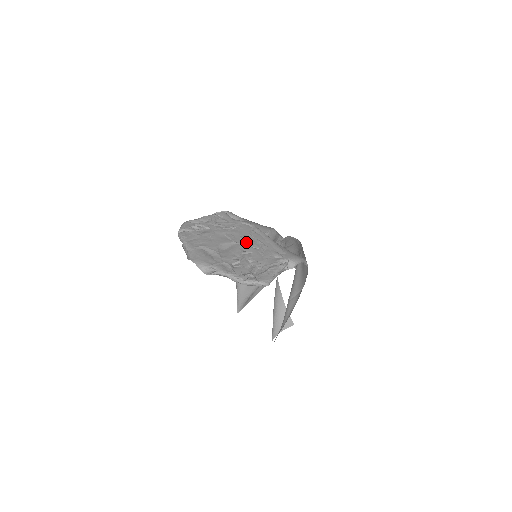
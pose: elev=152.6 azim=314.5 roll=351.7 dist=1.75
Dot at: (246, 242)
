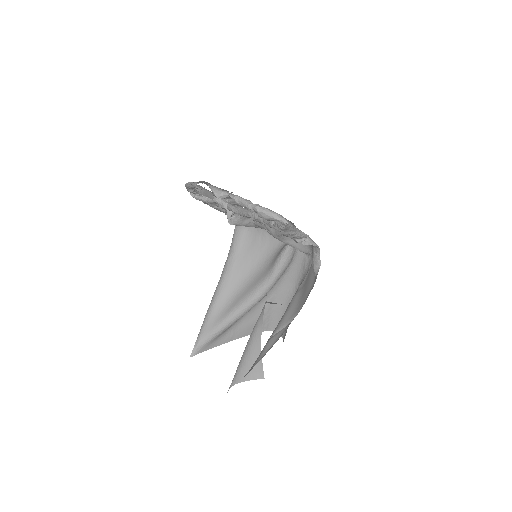
Dot at: occluded
